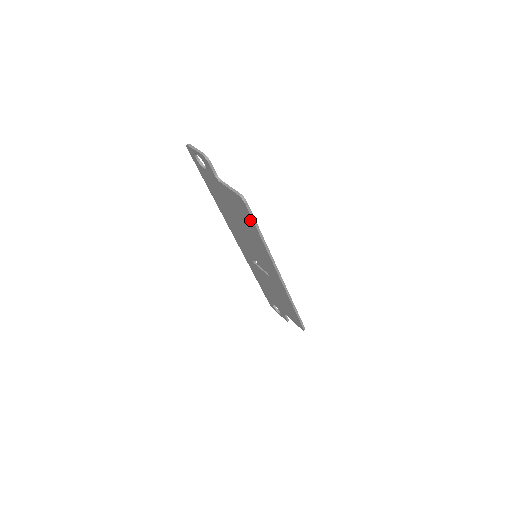
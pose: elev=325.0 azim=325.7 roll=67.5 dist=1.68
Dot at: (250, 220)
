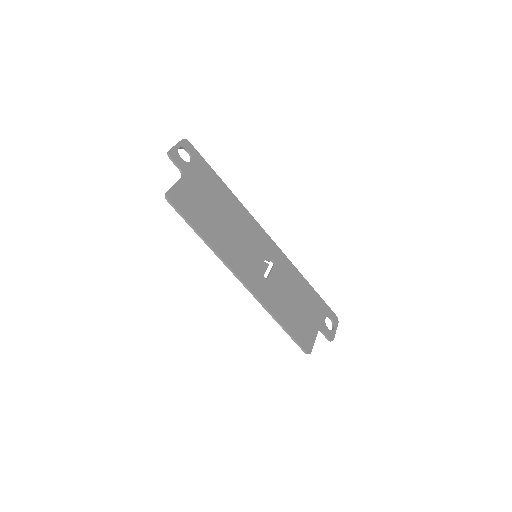
Dot at: (188, 217)
